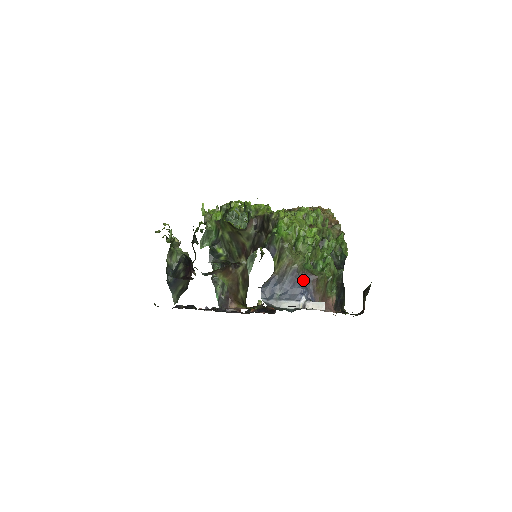
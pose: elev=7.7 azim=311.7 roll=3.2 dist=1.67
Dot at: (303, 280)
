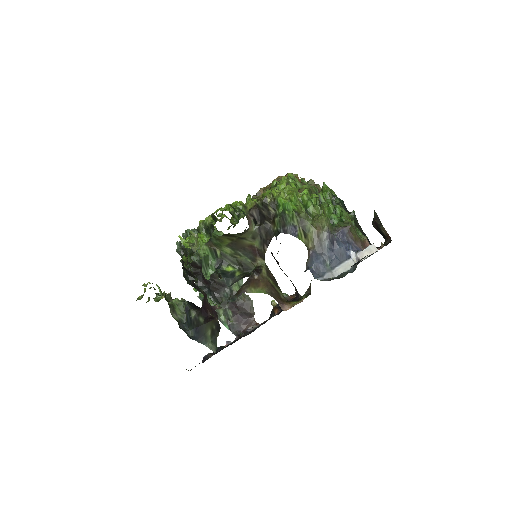
Dot at: (340, 237)
